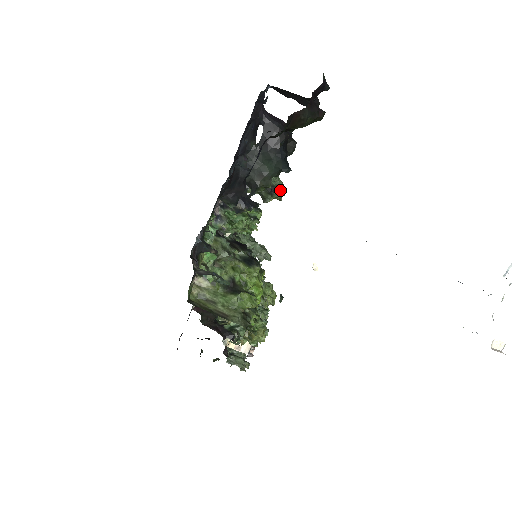
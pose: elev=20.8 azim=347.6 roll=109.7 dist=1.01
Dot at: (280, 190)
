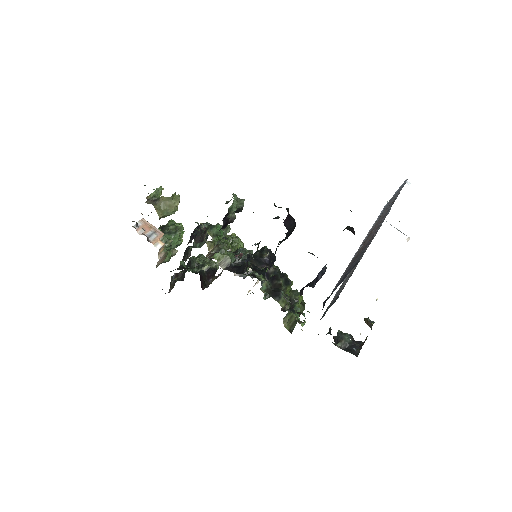
Dot at: (241, 205)
